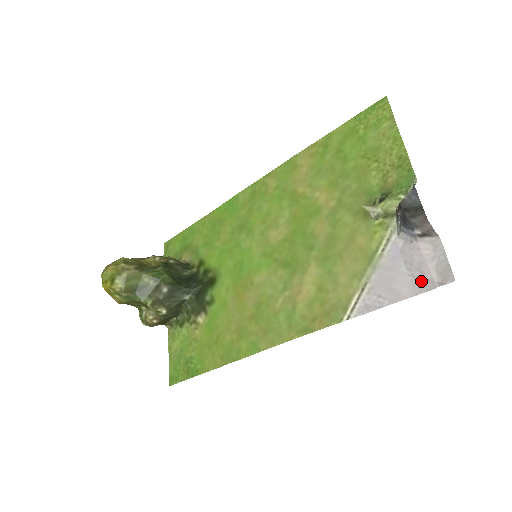
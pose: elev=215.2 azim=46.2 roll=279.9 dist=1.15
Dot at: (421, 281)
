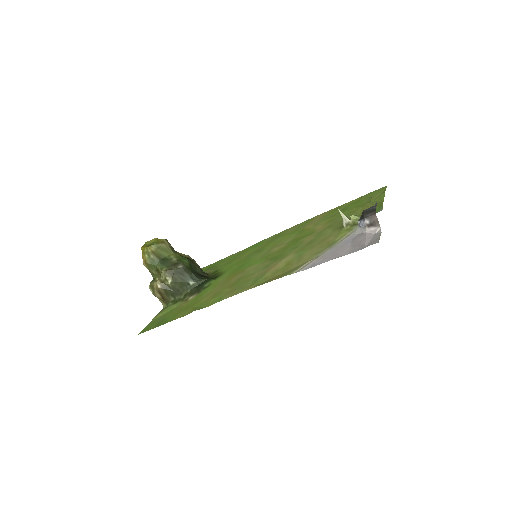
Dot at: (357, 247)
